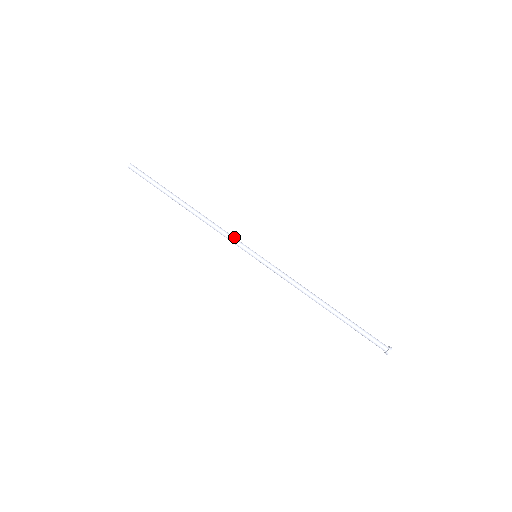
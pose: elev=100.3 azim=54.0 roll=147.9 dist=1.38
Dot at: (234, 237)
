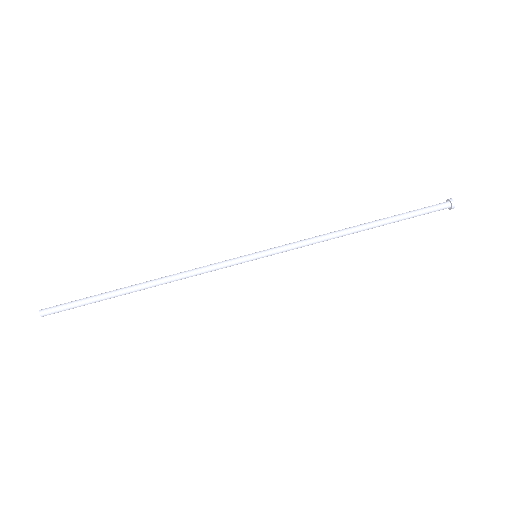
Dot at: (218, 263)
